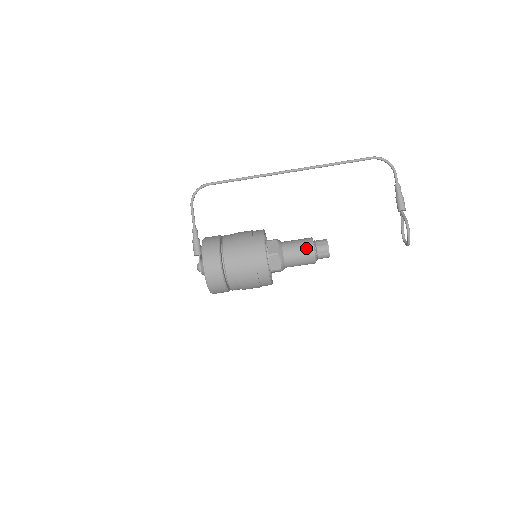
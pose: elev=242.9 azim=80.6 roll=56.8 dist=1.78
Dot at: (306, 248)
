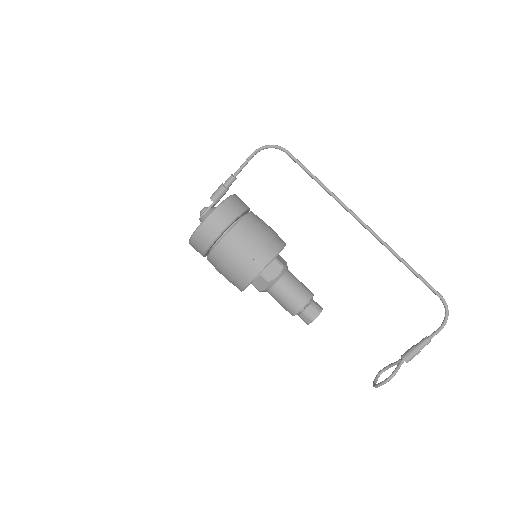
Dot at: (296, 302)
